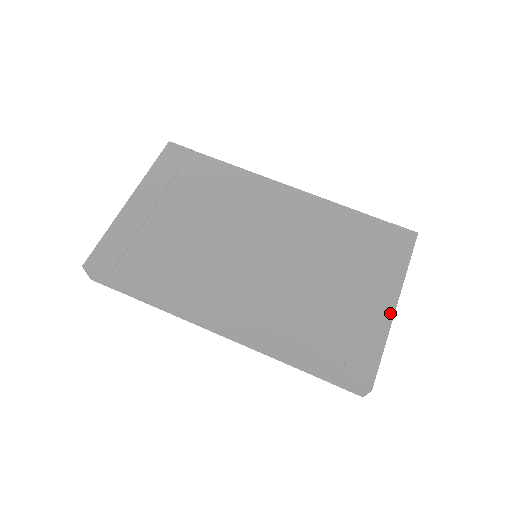
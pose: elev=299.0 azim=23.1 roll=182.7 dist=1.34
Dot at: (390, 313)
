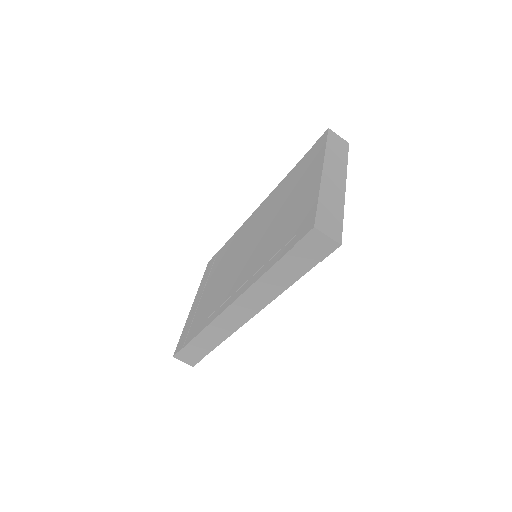
Dot at: (318, 180)
